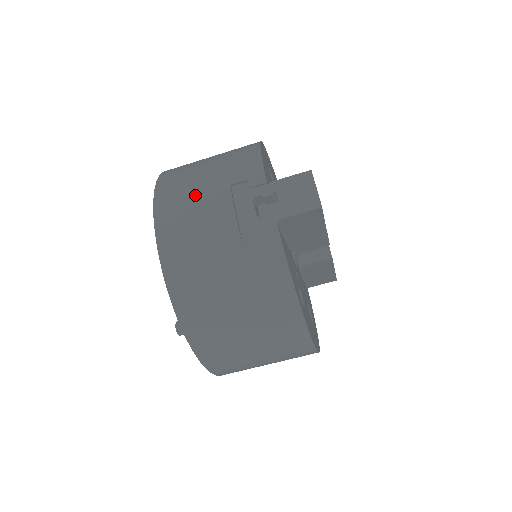
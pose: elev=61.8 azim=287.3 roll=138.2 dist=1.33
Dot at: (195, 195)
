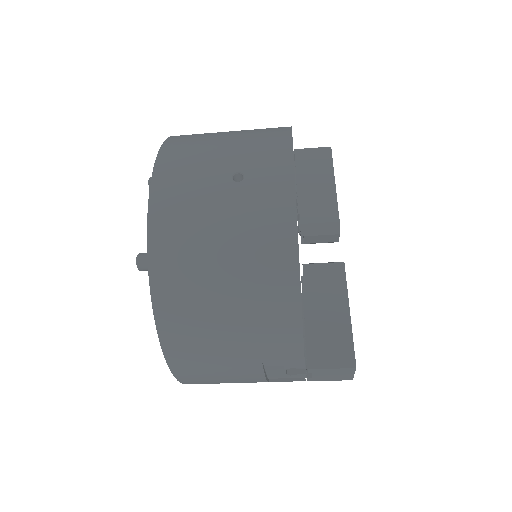
Dot at: (219, 365)
